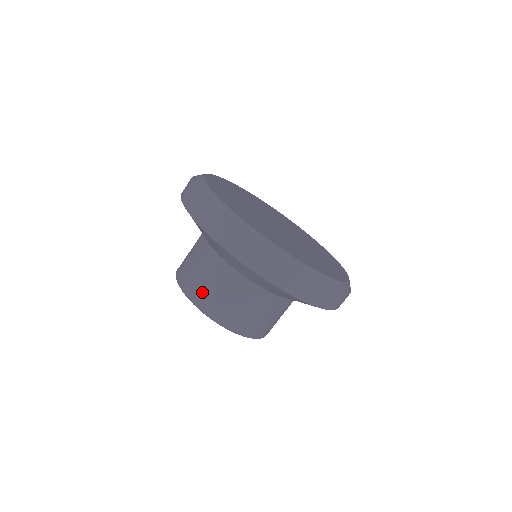
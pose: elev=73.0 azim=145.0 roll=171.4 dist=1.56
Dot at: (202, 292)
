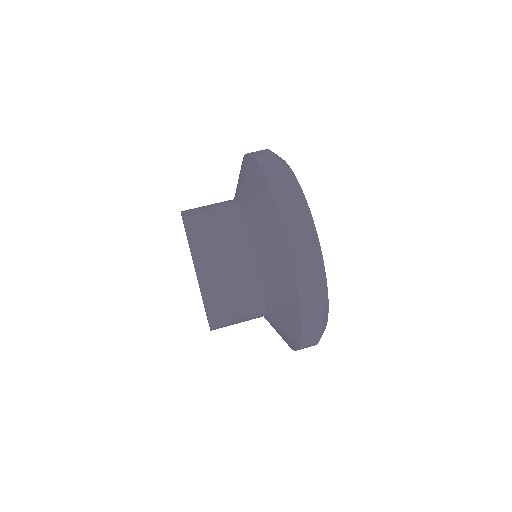
Dot at: (206, 237)
